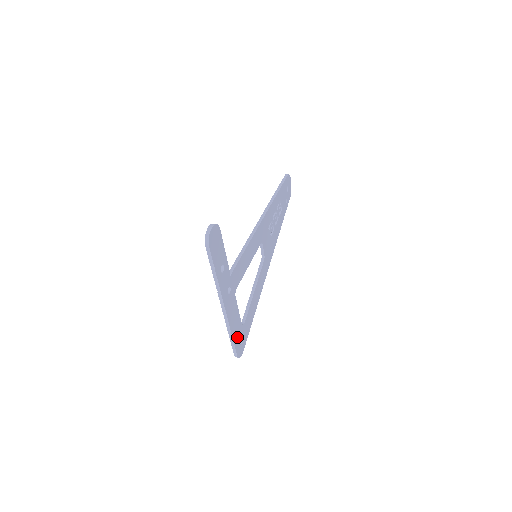
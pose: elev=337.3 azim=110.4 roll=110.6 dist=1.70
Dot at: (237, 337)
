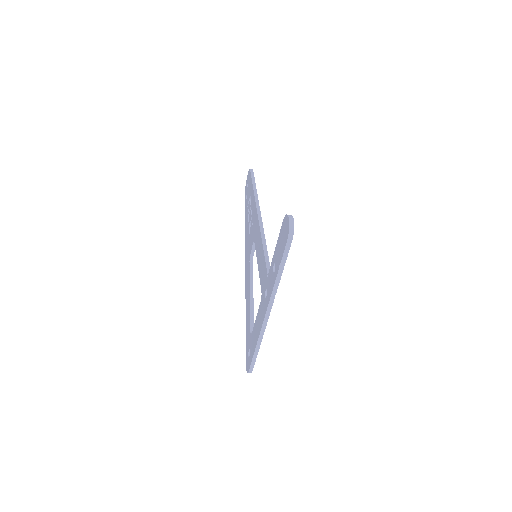
Dot at: occluded
